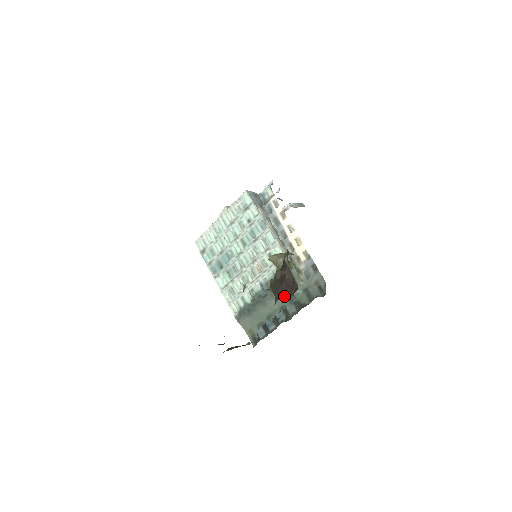
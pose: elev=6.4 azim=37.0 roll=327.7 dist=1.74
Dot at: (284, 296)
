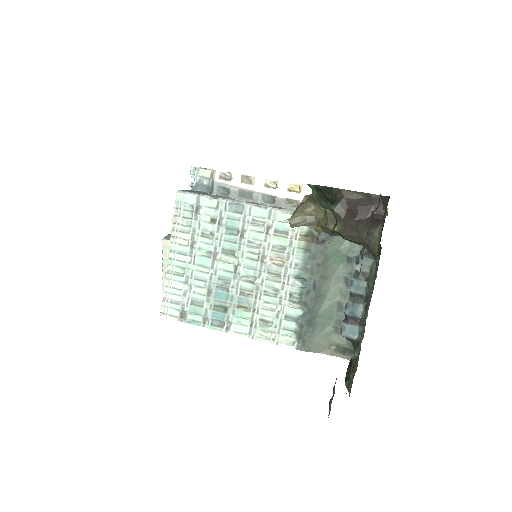
Dot at: (380, 221)
